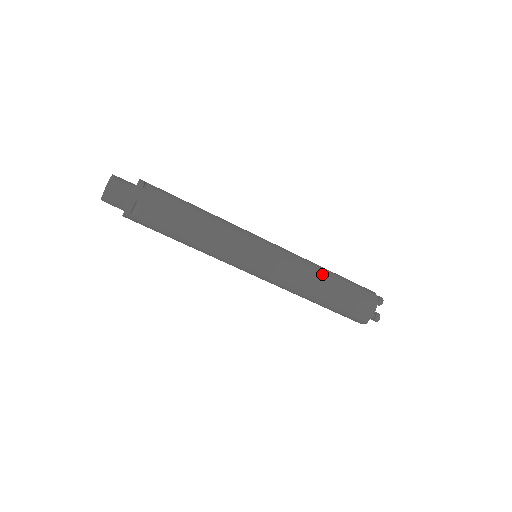
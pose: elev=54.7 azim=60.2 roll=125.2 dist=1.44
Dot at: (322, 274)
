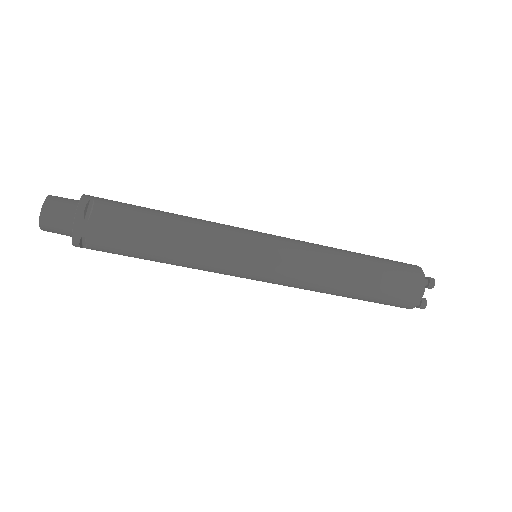
Dot at: (344, 274)
